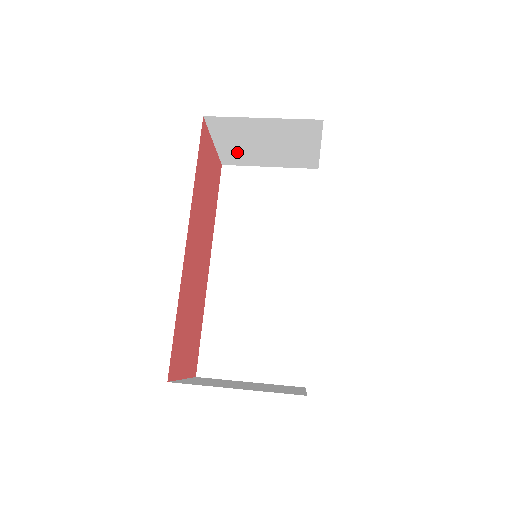
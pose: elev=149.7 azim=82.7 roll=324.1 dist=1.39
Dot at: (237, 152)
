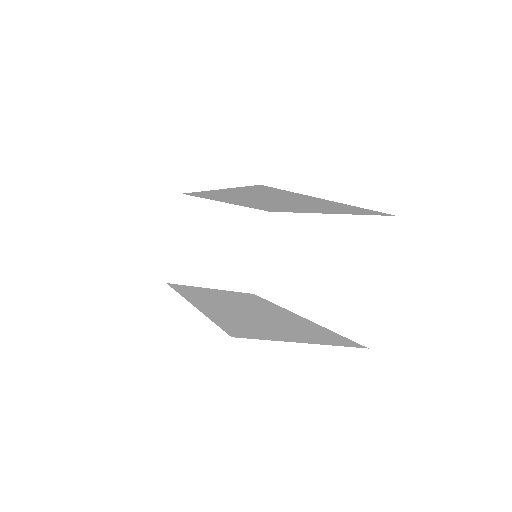
Dot at: (190, 258)
